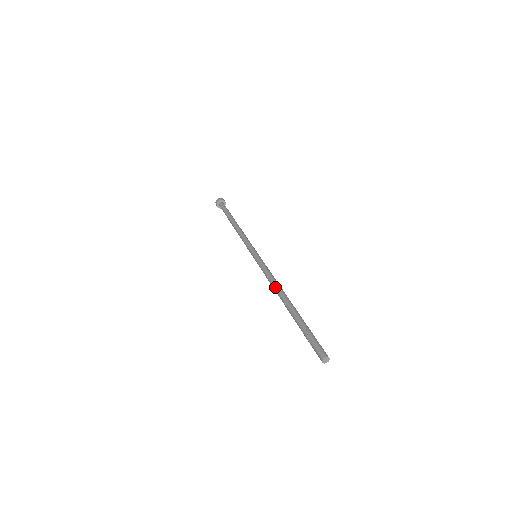
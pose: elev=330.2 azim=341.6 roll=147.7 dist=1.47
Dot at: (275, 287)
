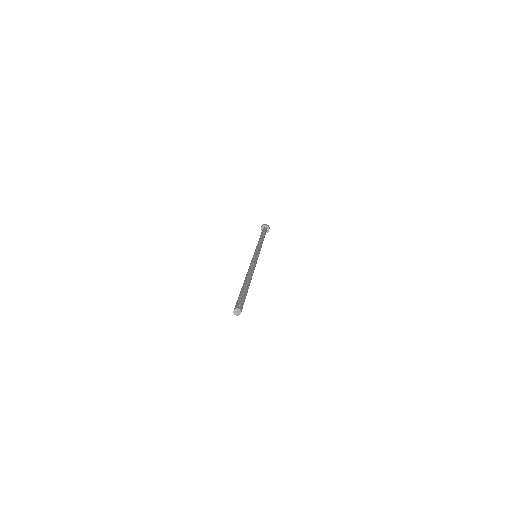
Dot at: (251, 270)
